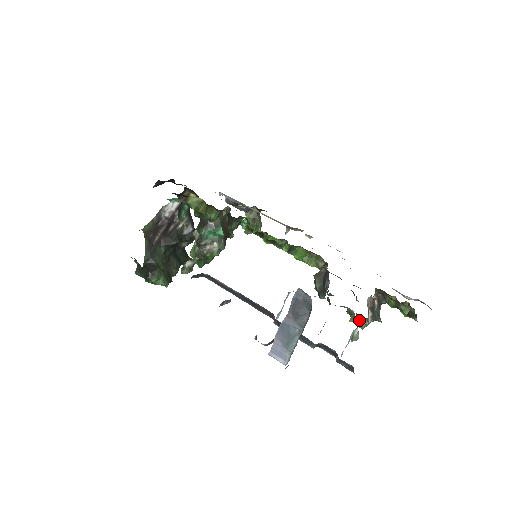
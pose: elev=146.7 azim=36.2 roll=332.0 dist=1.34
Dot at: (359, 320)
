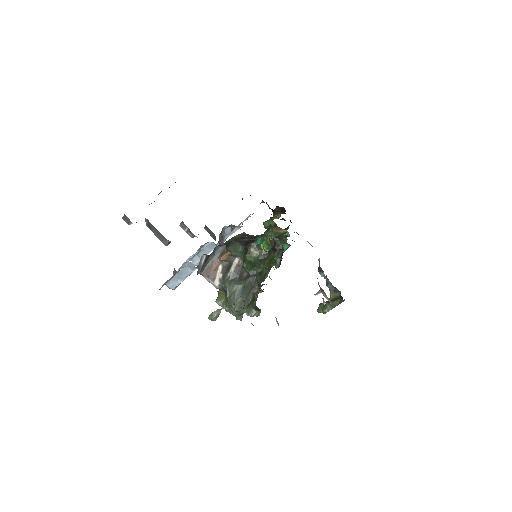
Dot at: (220, 289)
